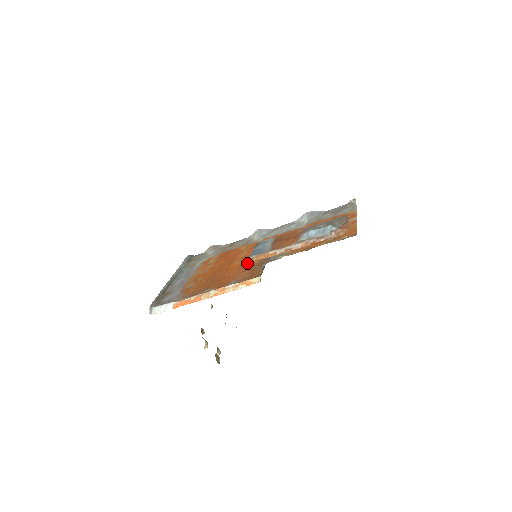
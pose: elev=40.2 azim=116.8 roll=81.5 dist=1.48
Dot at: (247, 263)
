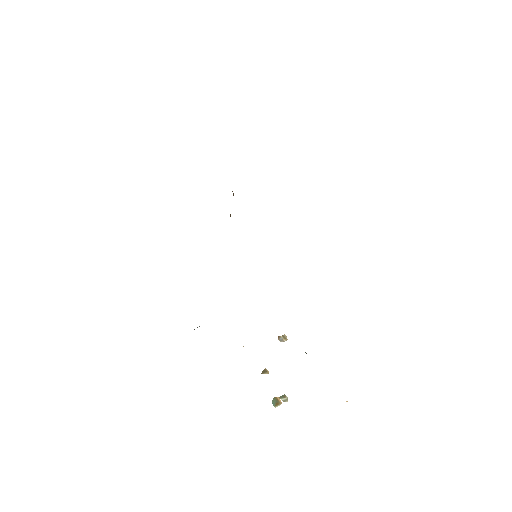
Dot at: occluded
